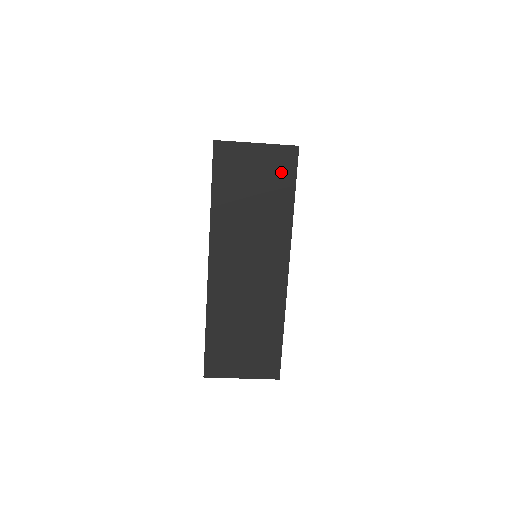
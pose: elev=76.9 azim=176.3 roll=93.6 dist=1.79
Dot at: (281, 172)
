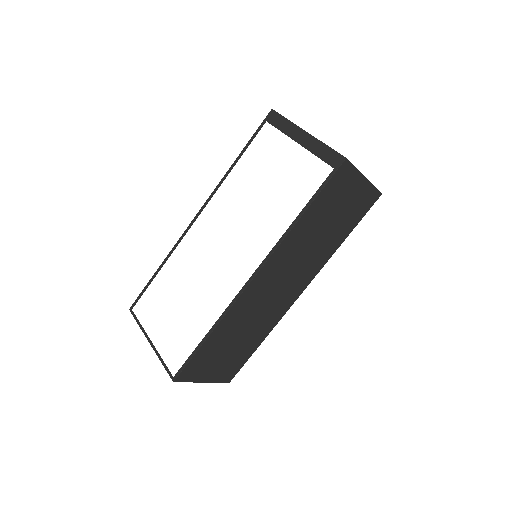
Dot at: (358, 210)
